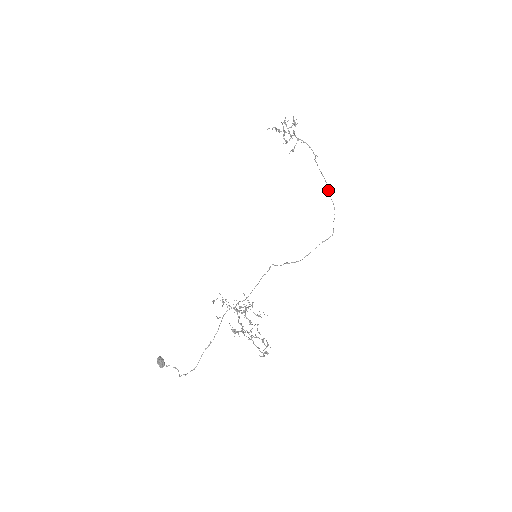
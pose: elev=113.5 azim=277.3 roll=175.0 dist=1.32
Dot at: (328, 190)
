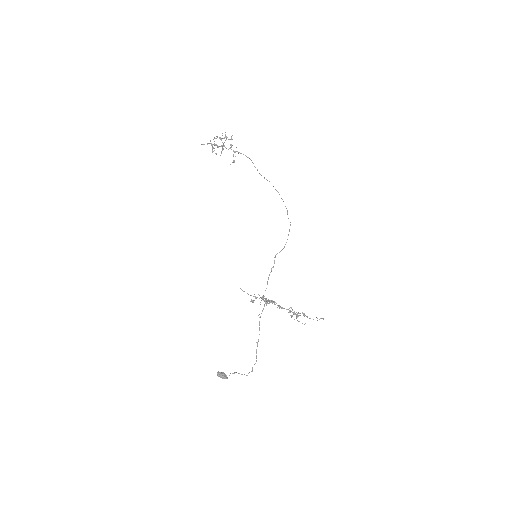
Dot at: occluded
